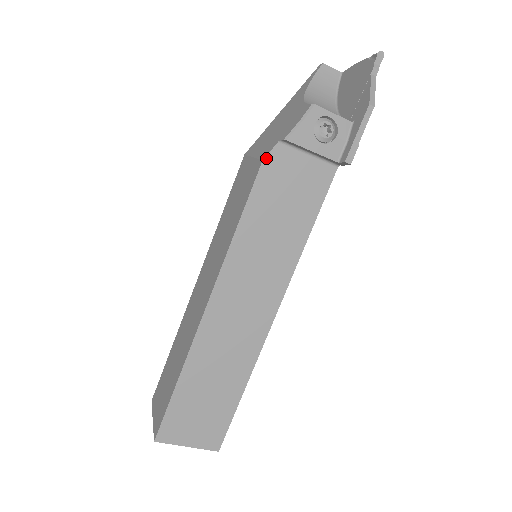
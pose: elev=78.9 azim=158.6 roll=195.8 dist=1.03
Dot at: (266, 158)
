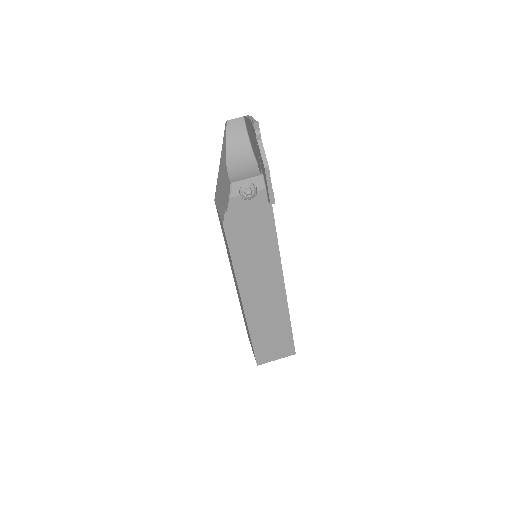
Dot at: (224, 223)
